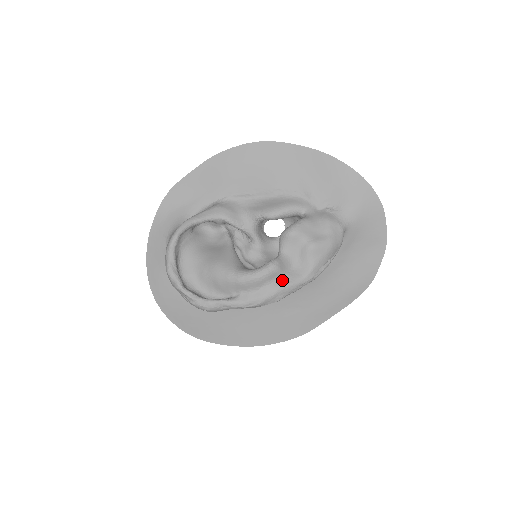
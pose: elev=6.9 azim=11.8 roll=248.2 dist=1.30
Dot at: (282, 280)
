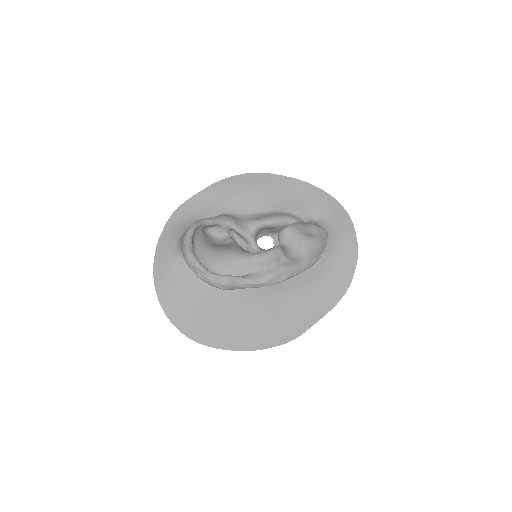
Dot at: (285, 262)
